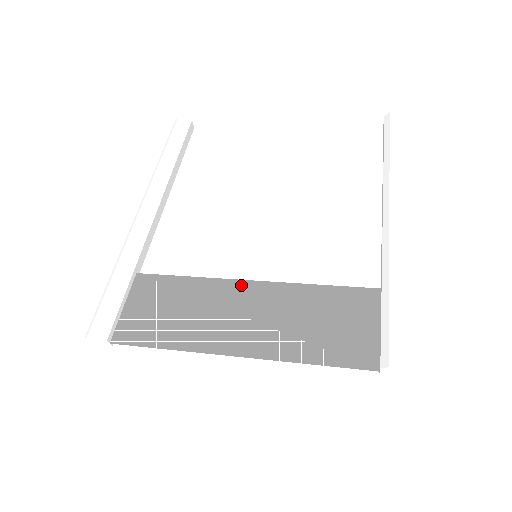
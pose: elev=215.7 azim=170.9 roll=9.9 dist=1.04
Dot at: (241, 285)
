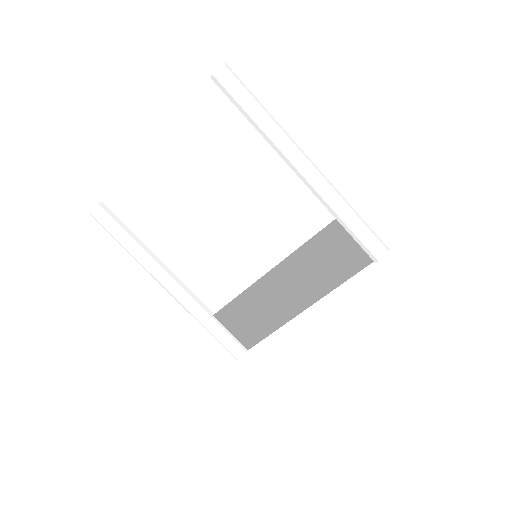
Dot at: (268, 277)
